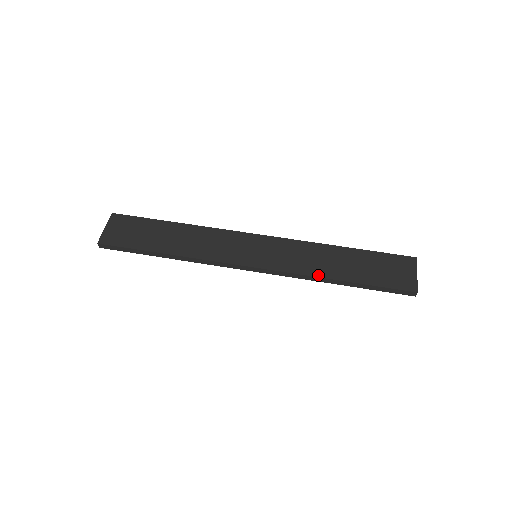
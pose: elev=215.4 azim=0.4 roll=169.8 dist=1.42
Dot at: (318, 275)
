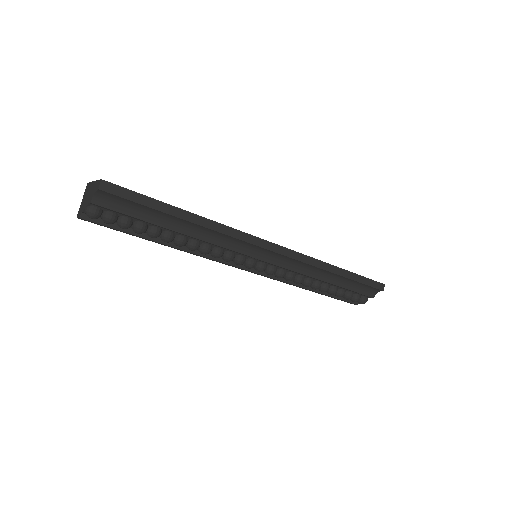
Dot at: (323, 262)
